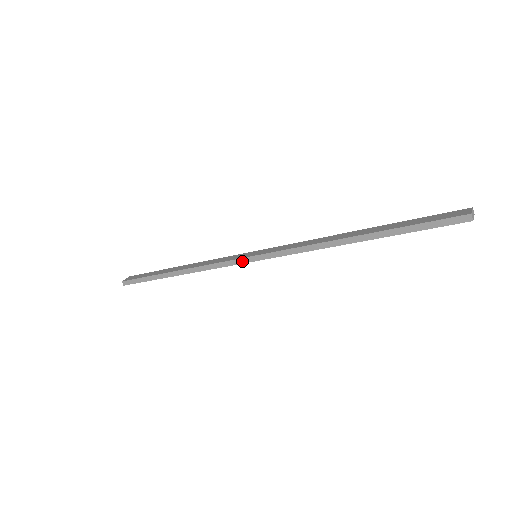
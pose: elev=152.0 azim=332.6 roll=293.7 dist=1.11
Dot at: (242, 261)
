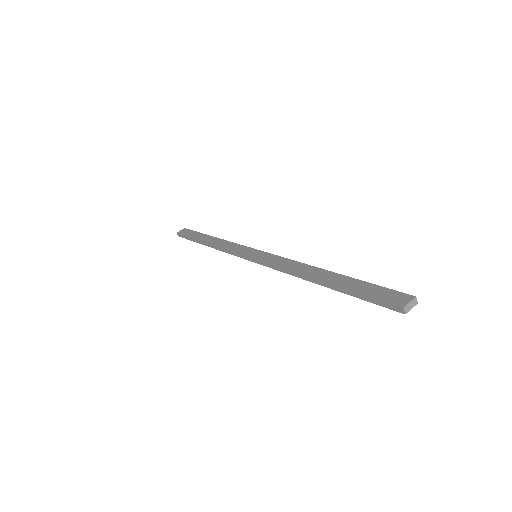
Dot at: (244, 257)
